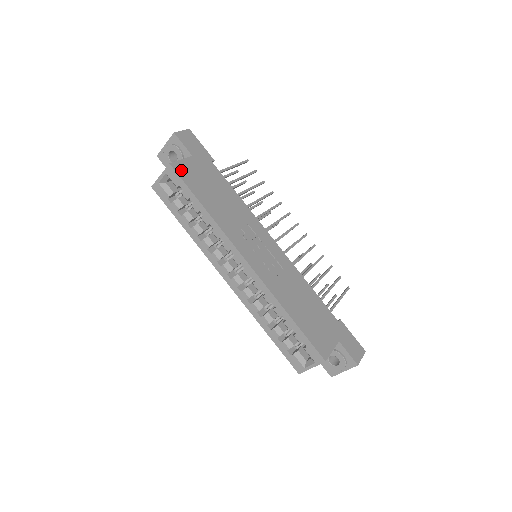
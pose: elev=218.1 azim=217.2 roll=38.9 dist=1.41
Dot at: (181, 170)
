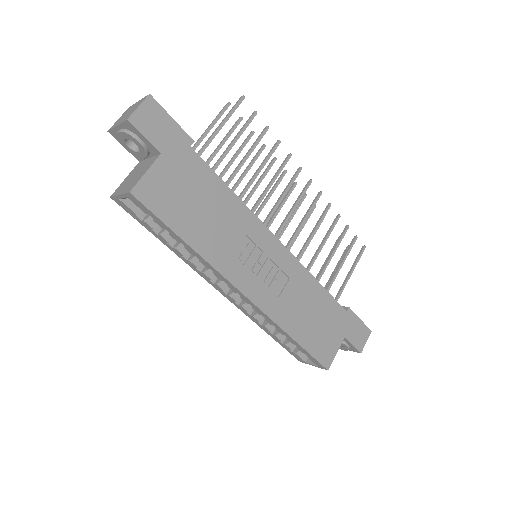
Dot at: (148, 194)
